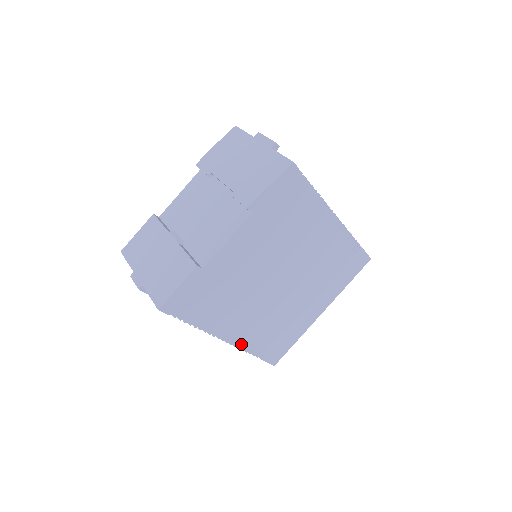
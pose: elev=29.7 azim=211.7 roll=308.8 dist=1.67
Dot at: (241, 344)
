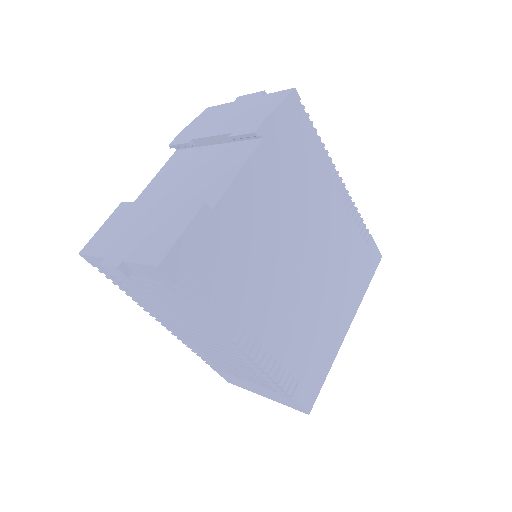
Dot at: (266, 364)
